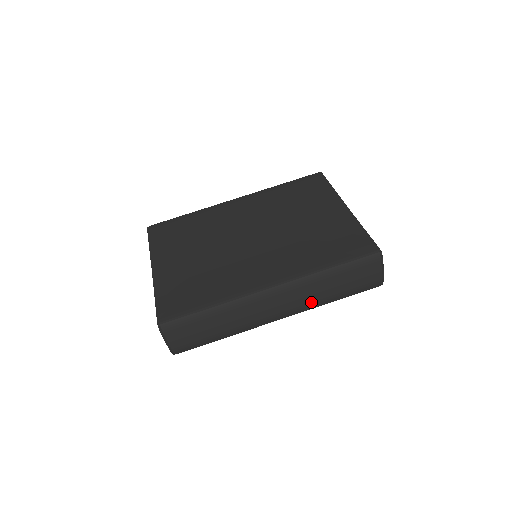
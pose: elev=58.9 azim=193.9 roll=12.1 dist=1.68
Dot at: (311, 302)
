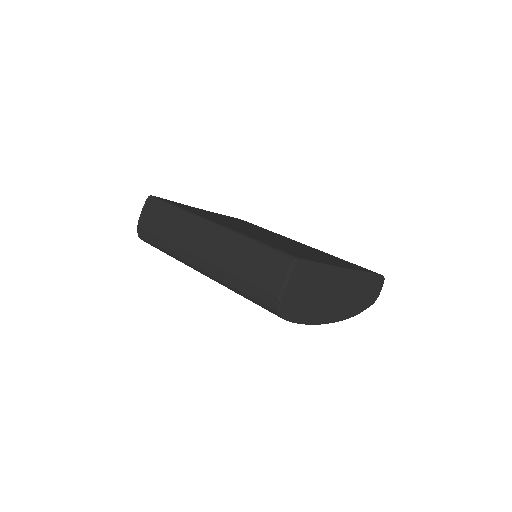
Dot at: (221, 264)
